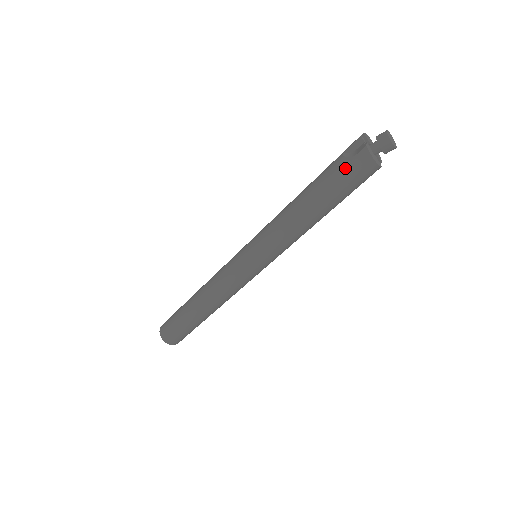
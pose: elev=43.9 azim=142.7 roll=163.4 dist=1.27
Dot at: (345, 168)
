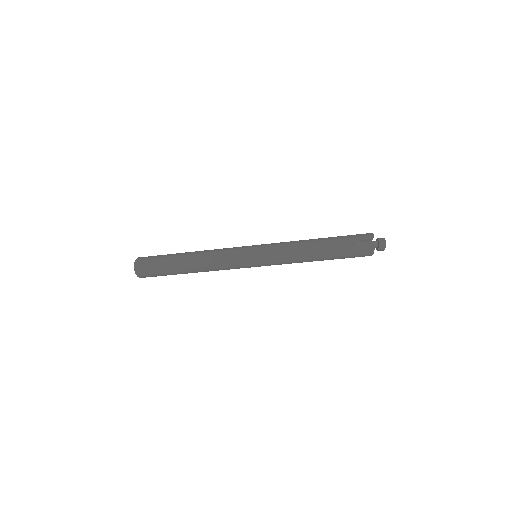
Dot at: (355, 252)
